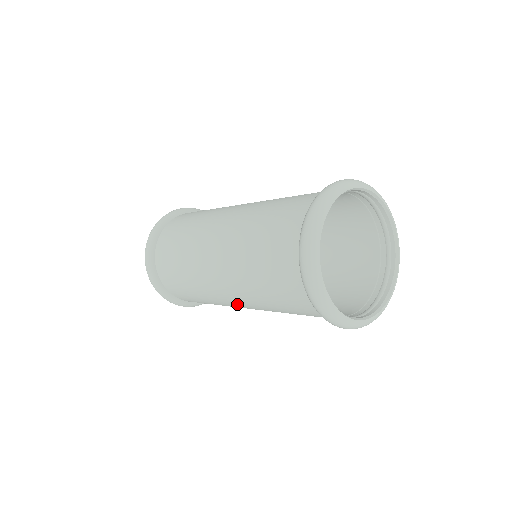
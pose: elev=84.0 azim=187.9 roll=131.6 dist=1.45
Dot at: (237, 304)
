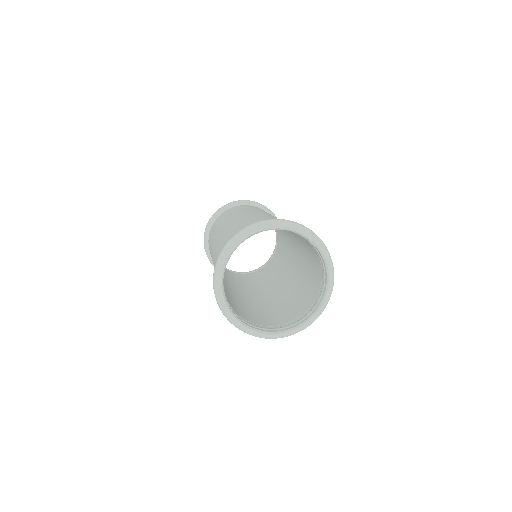
Dot at: occluded
